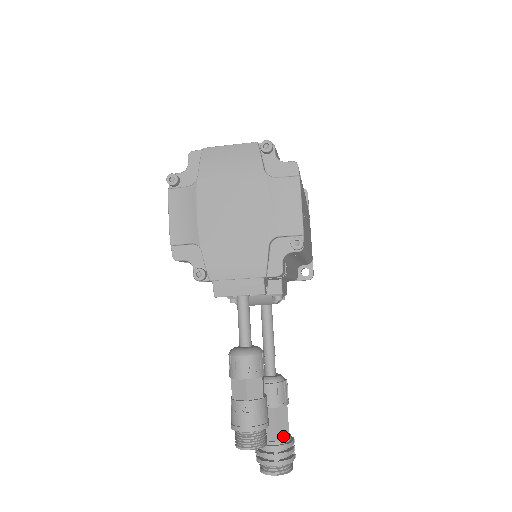
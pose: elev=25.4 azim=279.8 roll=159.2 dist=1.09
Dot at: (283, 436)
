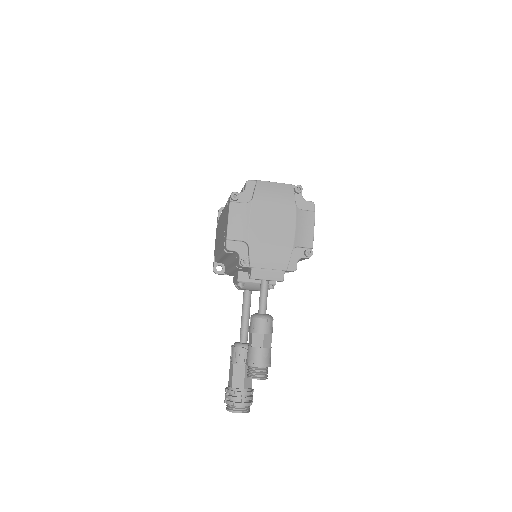
Dot at: (248, 386)
